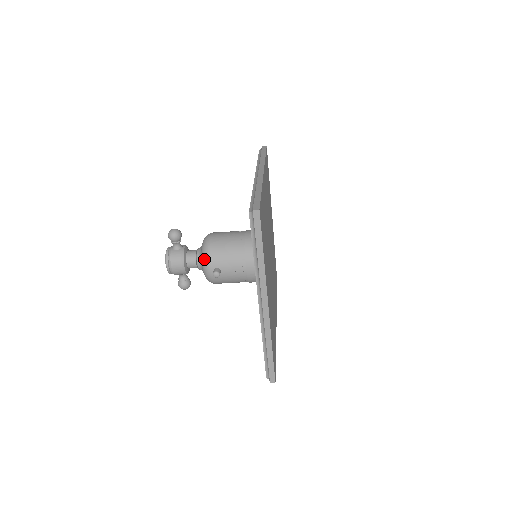
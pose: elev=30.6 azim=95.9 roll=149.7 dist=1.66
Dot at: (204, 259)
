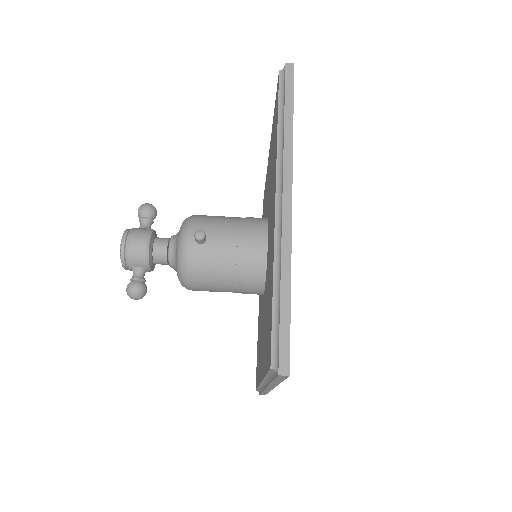
Dot at: (184, 225)
